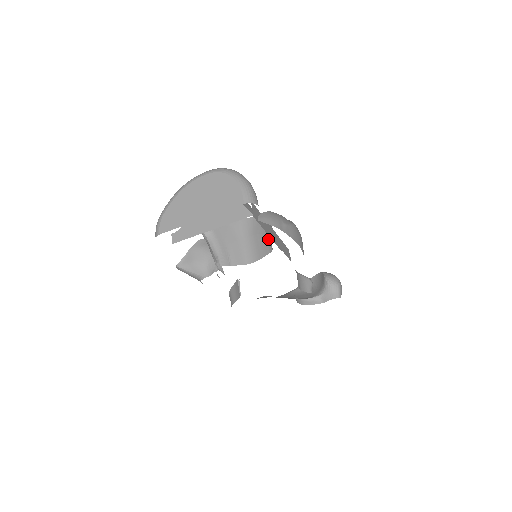
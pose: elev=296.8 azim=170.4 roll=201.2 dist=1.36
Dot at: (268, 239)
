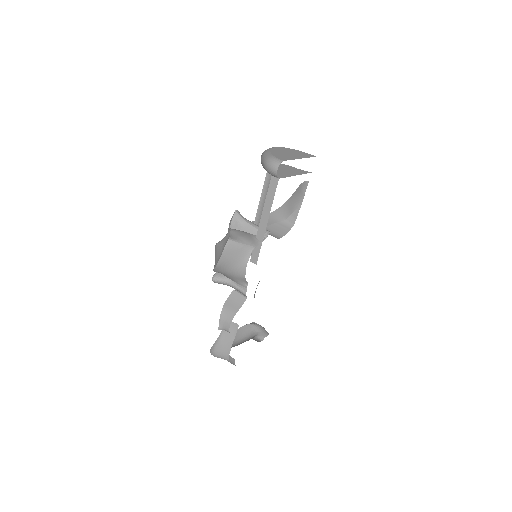
Dot at: occluded
